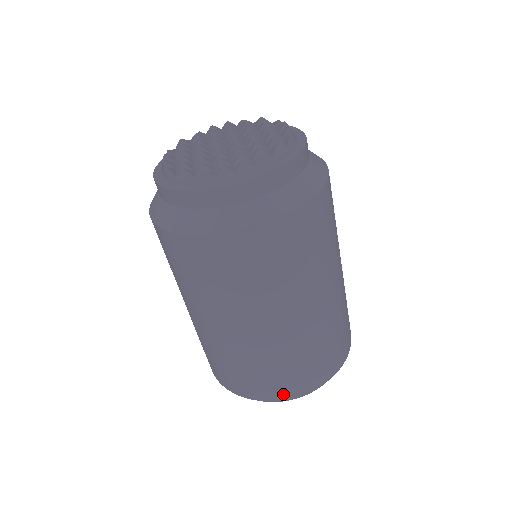
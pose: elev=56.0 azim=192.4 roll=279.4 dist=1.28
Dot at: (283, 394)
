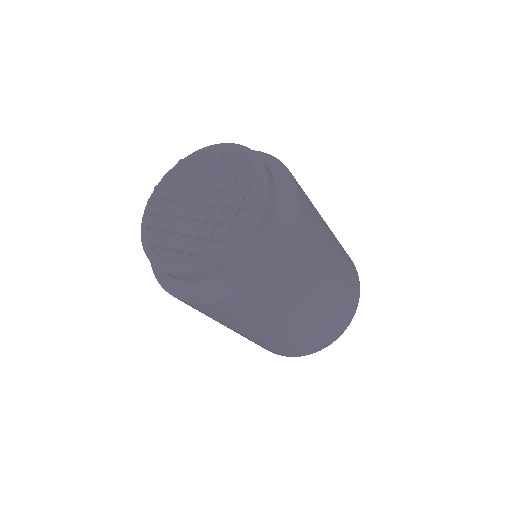
Dot at: (352, 314)
